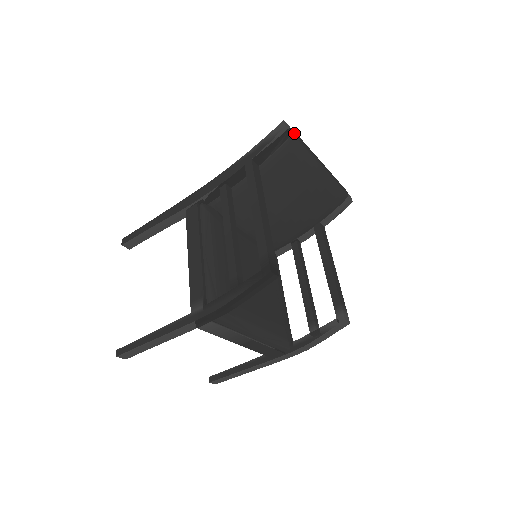
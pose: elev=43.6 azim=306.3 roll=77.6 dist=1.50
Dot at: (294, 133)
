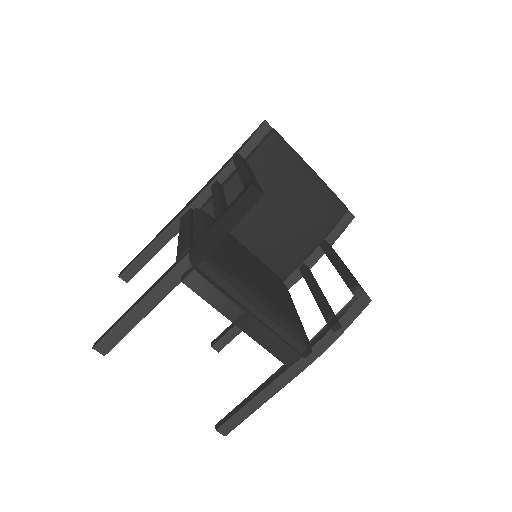
Dot at: (276, 131)
